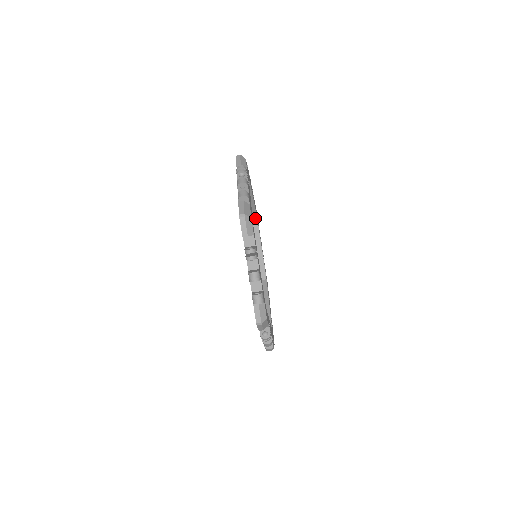
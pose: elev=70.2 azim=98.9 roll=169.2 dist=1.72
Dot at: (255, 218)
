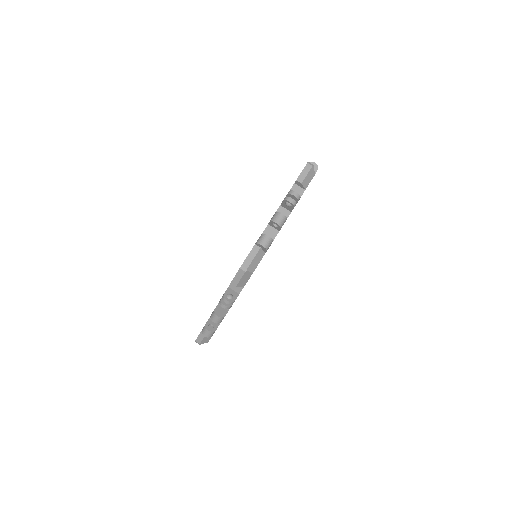
Dot at: occluded
